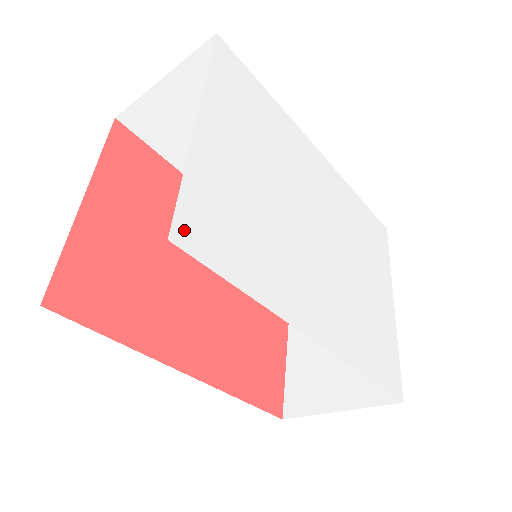
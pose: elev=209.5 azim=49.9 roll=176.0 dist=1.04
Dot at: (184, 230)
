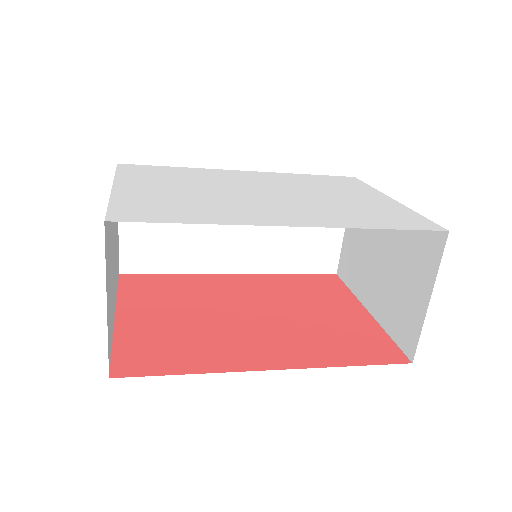
Dot at: (118, 216)
